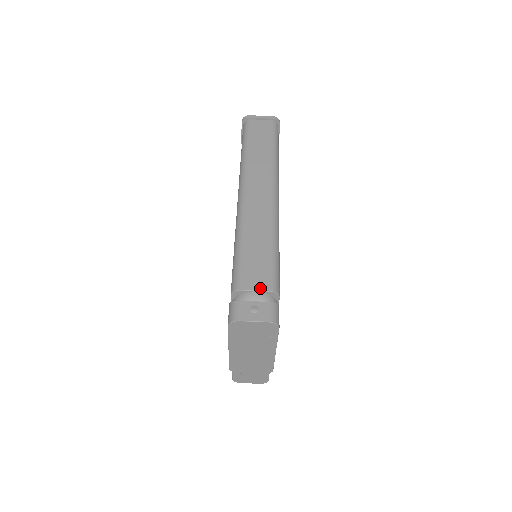
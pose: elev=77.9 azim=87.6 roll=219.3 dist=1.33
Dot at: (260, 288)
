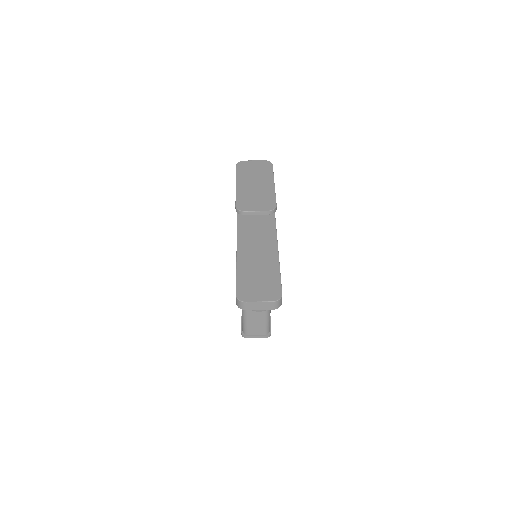
Dot at: occluded
